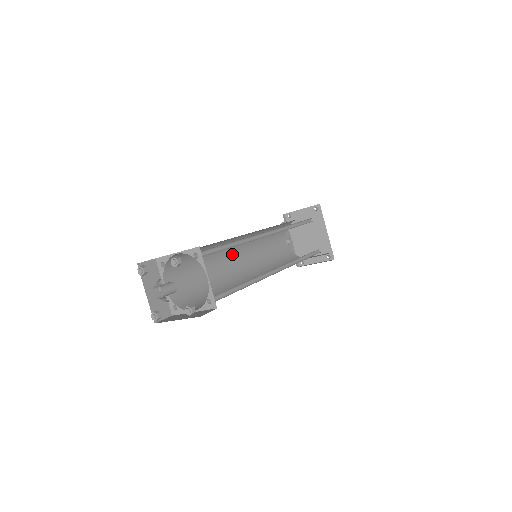
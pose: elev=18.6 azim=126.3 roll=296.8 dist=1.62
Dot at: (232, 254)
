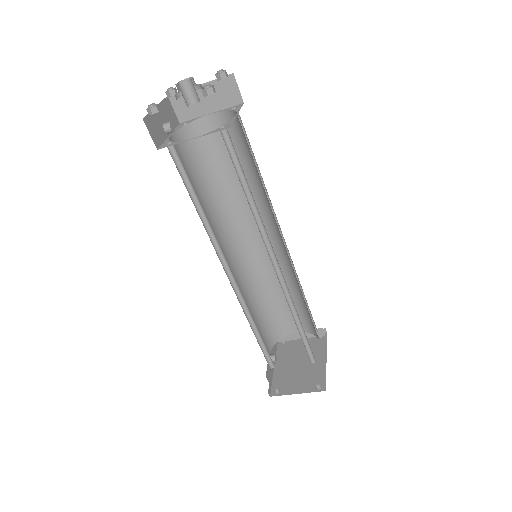
Dot at: (228, 248)
